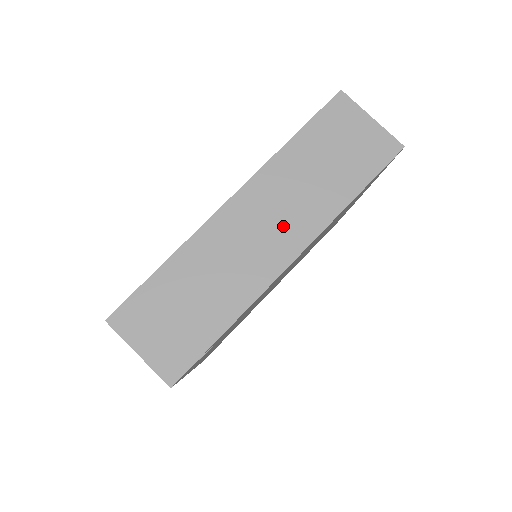
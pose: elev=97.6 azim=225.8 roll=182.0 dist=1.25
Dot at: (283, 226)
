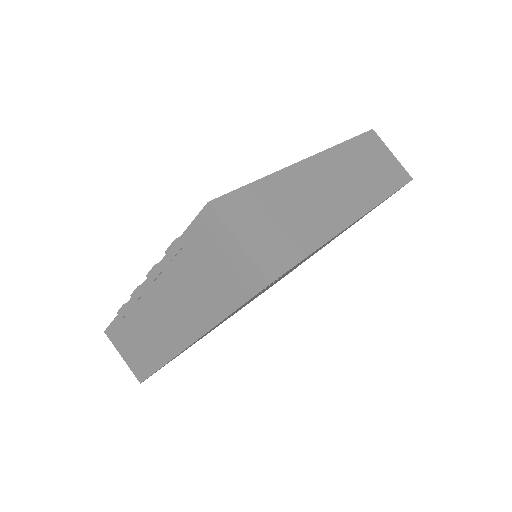
Dot at: (348, 192)
